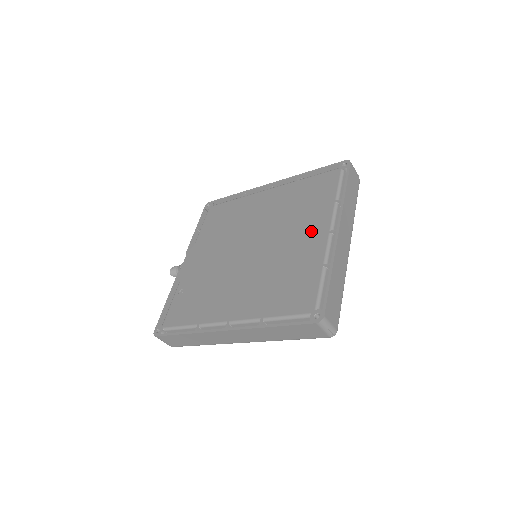
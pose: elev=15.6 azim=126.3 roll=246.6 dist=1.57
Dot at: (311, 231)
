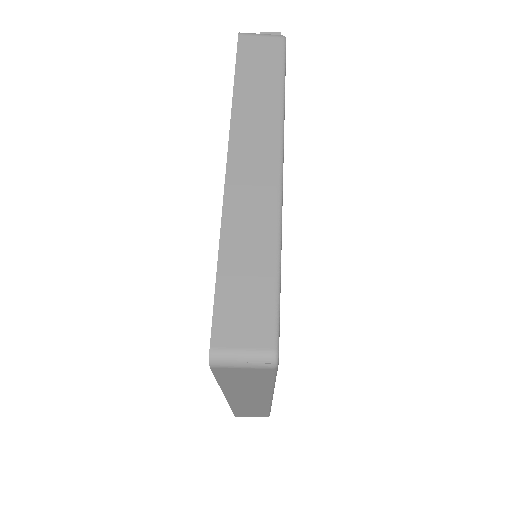
Dot at: occluded
